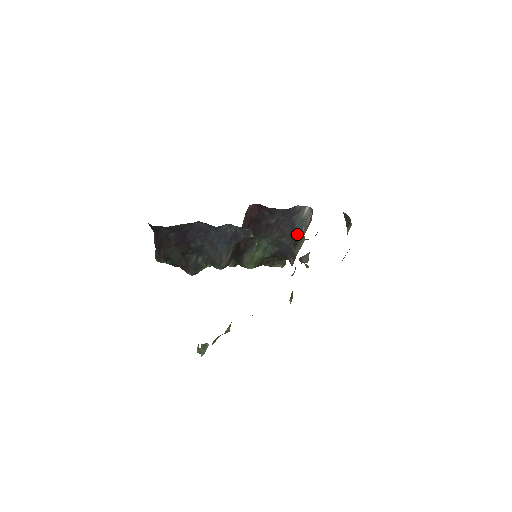
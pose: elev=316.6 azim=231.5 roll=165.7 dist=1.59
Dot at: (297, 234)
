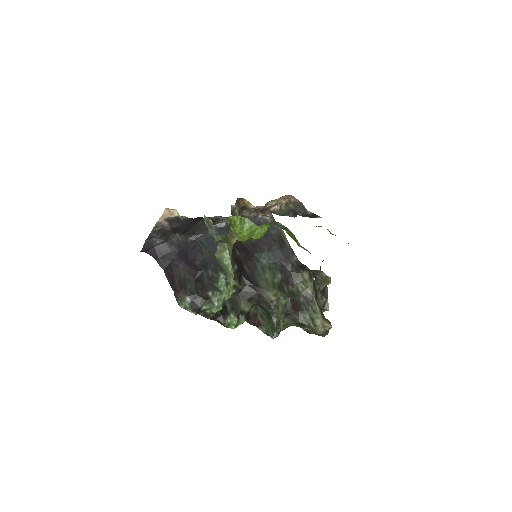
Dot at: (277, 235)
